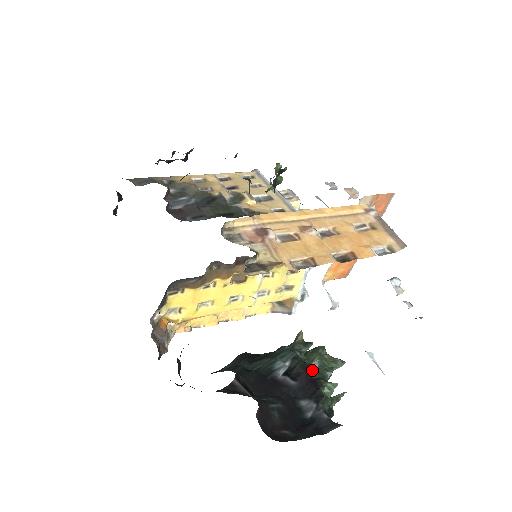
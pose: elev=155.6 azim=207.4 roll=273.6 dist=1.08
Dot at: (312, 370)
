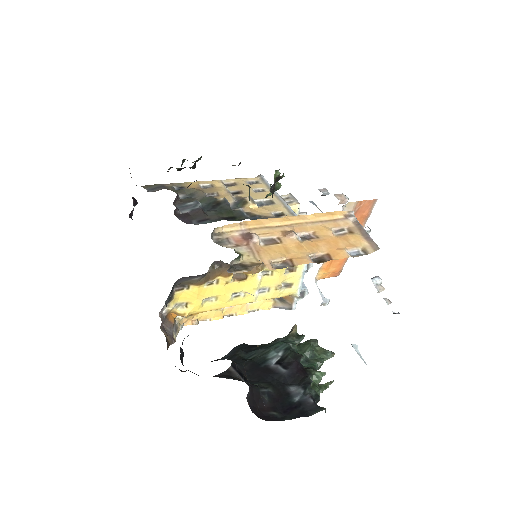
Dot at: (303, 360)
